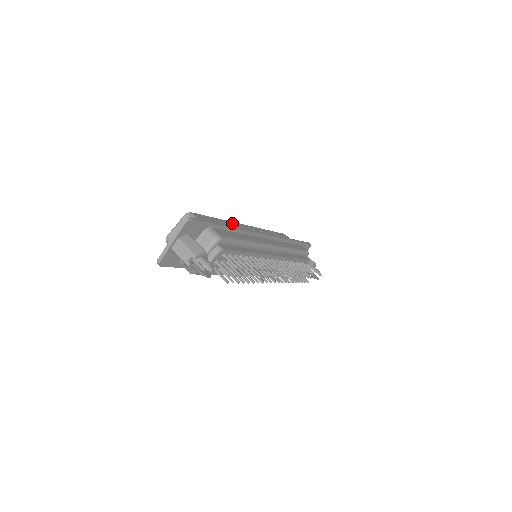
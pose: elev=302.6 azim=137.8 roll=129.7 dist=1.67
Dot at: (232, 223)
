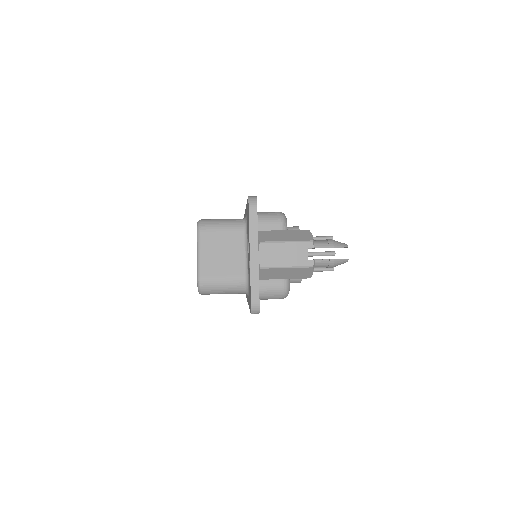
Dot at: occluded
